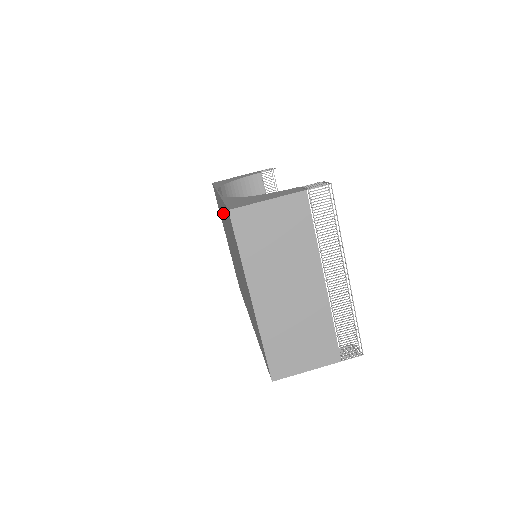
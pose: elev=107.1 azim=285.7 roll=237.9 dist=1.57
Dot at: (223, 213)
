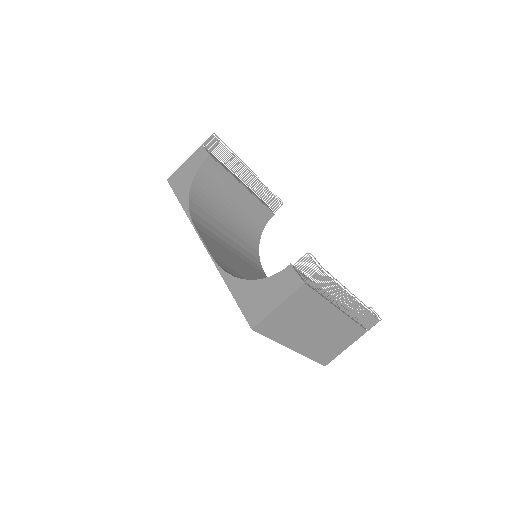
Dot at: occluded
